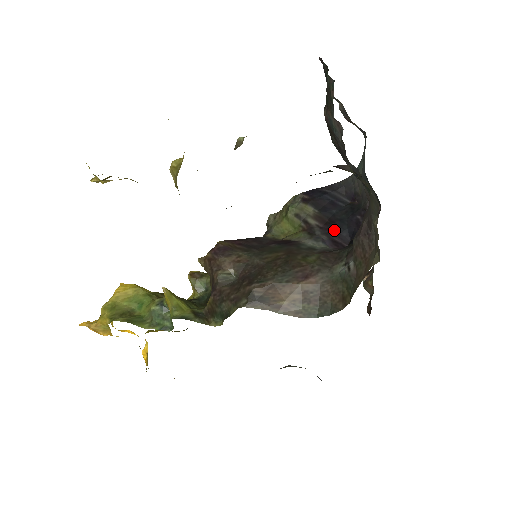
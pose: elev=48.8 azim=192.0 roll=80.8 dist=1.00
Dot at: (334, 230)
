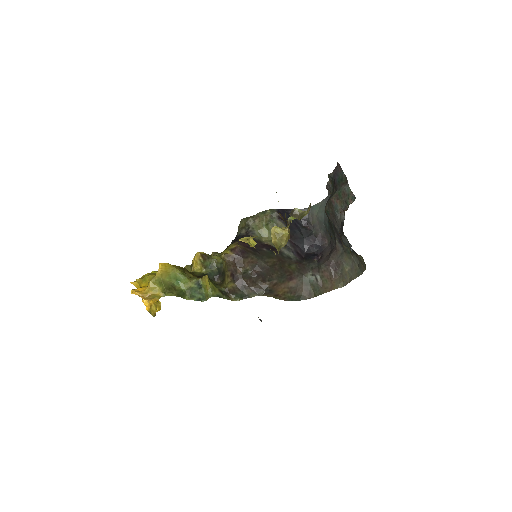
Dot at: (297, 244)
